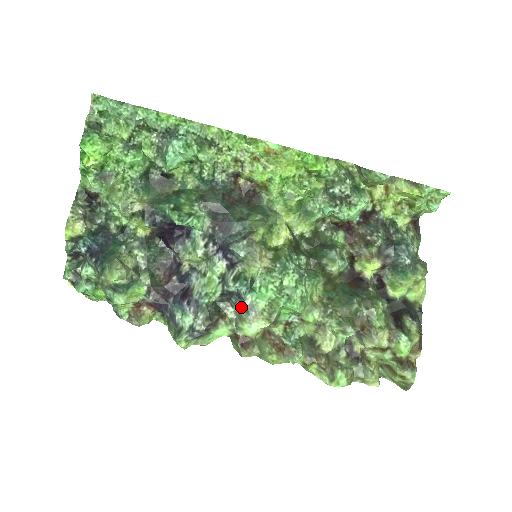
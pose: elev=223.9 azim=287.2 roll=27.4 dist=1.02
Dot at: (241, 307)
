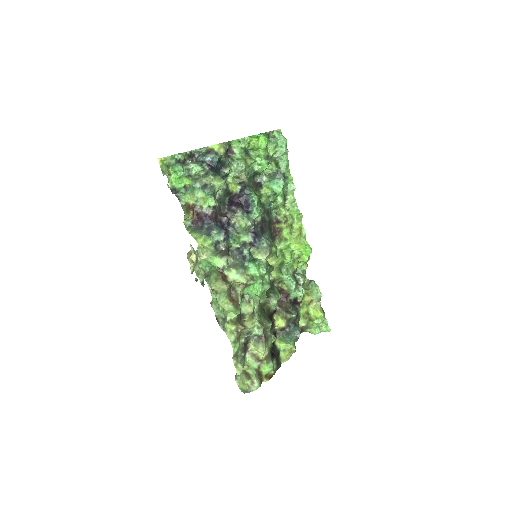
Dot at: (239, 263)
